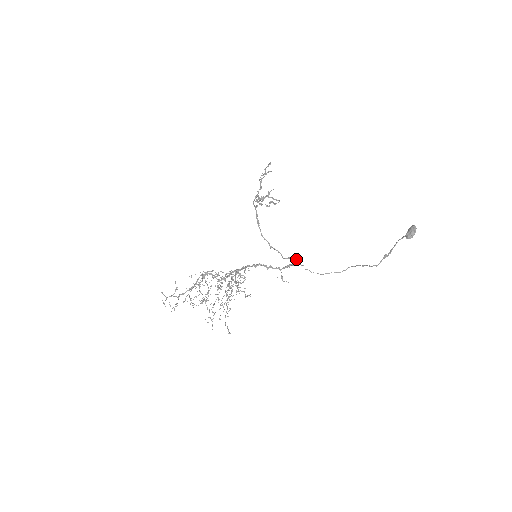
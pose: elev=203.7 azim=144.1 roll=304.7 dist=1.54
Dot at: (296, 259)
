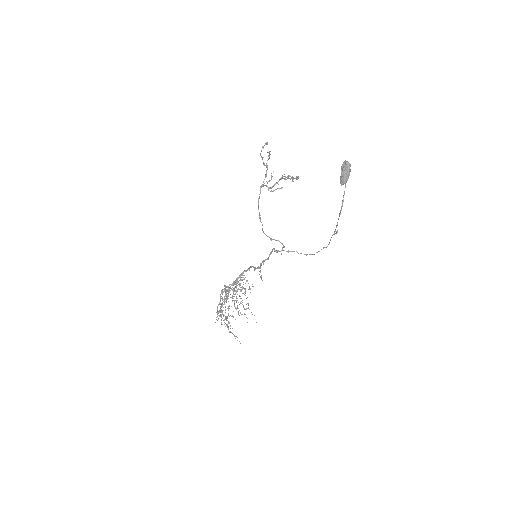
Dot at: (275, 250)
